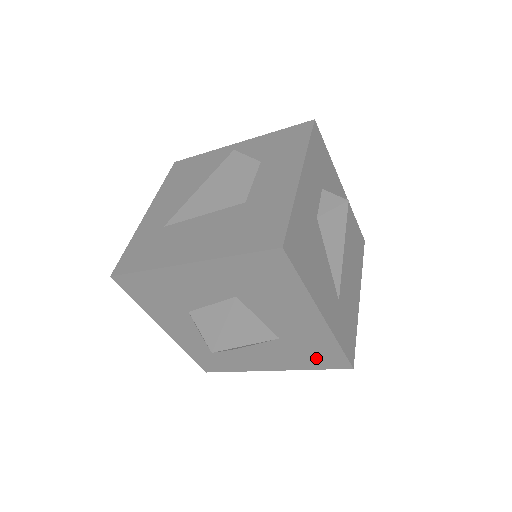
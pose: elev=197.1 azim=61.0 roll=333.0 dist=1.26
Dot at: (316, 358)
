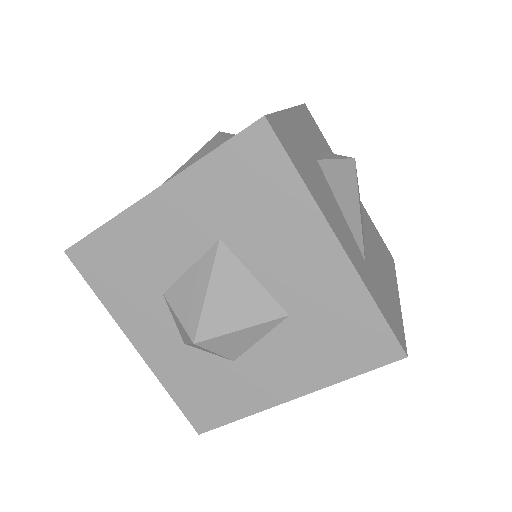
Dot at: (348, 347)
